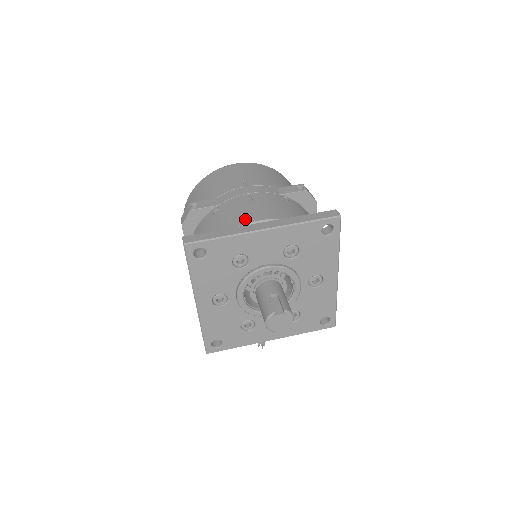
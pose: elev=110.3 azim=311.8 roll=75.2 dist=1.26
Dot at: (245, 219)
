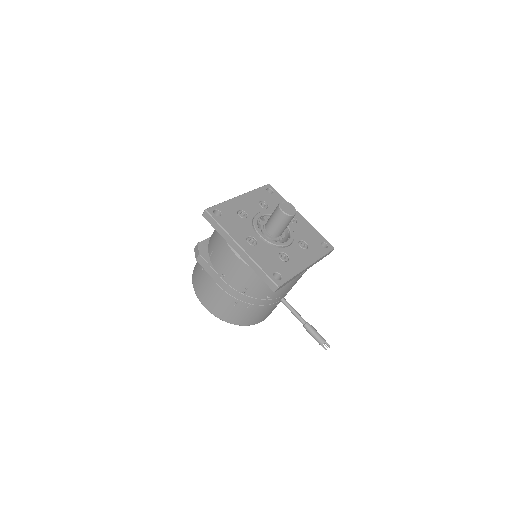
Dot at: occluded
